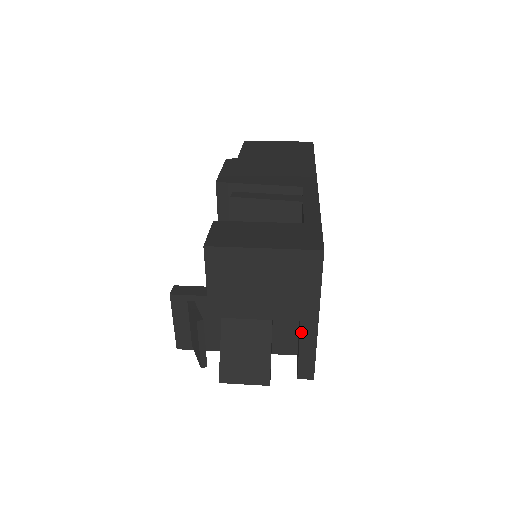
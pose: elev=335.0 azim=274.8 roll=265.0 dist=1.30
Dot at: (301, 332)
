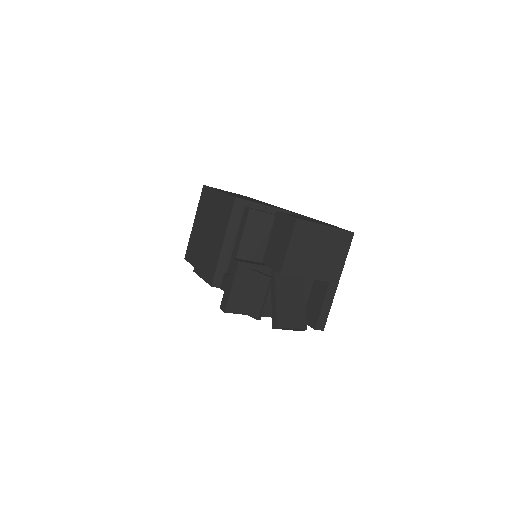
Dot at: (328, 290)
